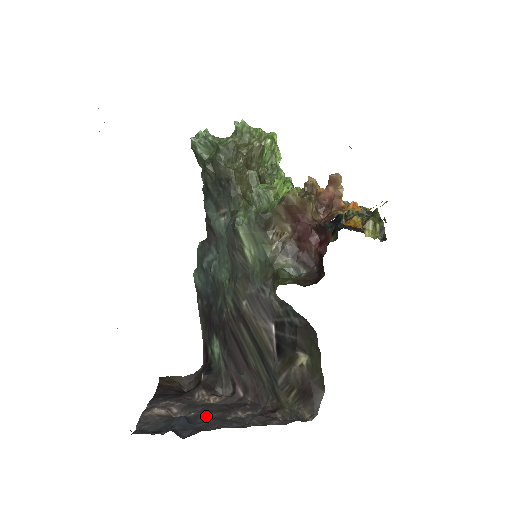
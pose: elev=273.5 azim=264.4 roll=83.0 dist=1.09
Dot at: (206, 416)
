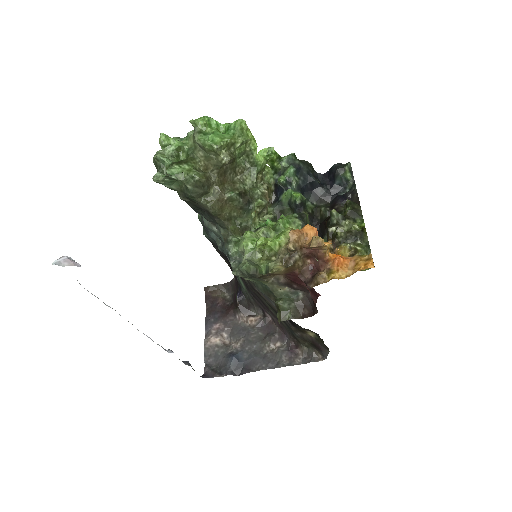
Dot at: (249, 350)
